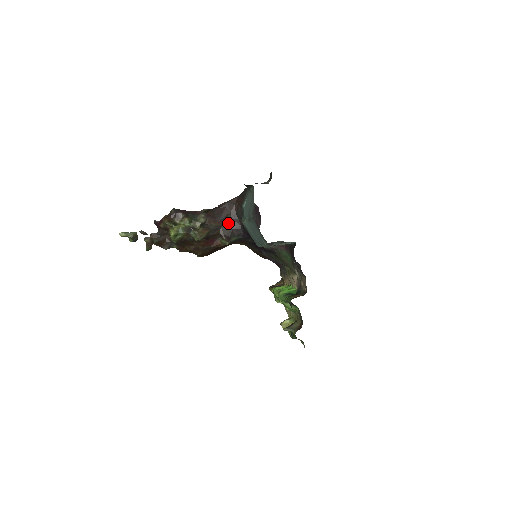
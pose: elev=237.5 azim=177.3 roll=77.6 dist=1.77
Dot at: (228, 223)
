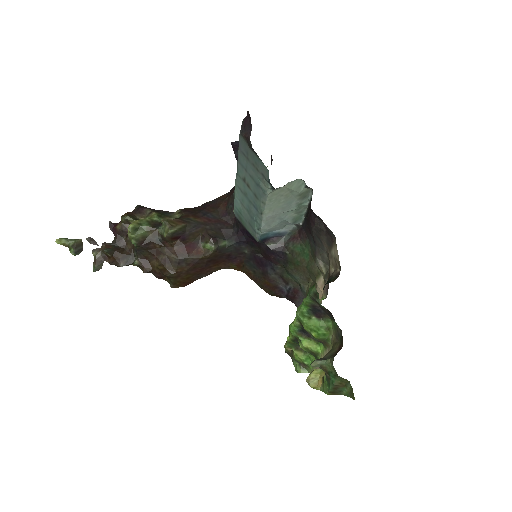
Dot at: (214, 222)
